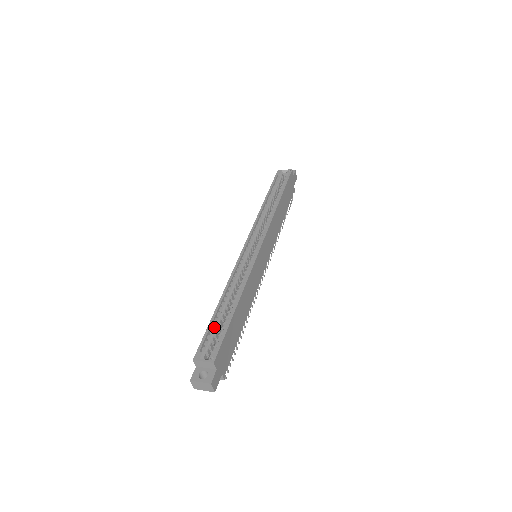
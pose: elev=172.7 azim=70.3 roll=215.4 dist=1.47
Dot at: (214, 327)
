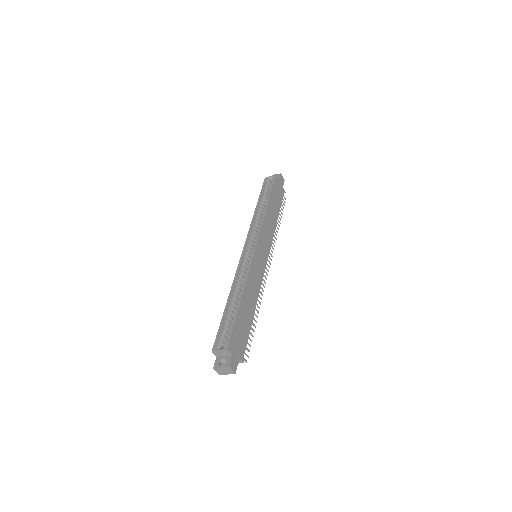
Dot at: (226, 322)
